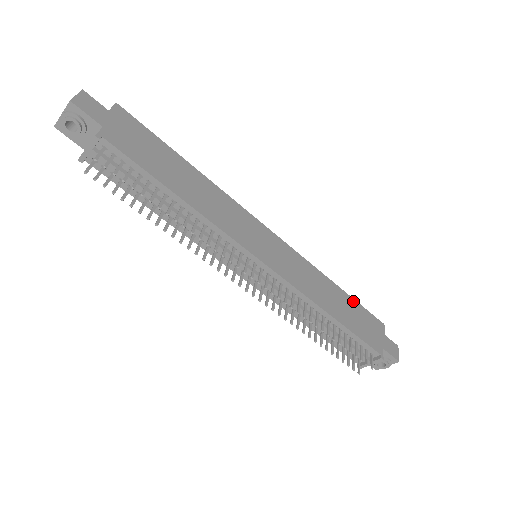
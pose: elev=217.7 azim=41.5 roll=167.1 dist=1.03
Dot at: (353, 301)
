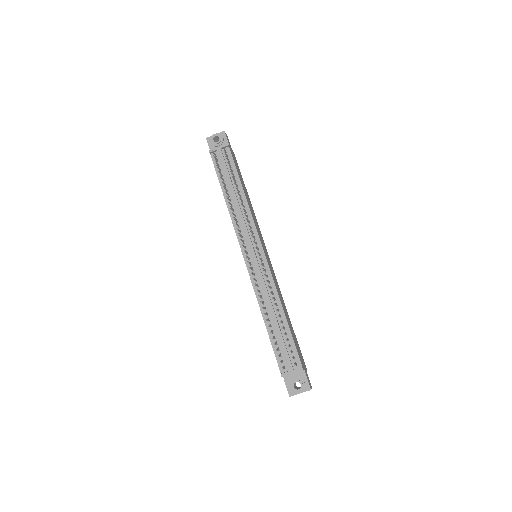
Dot at: occluded
